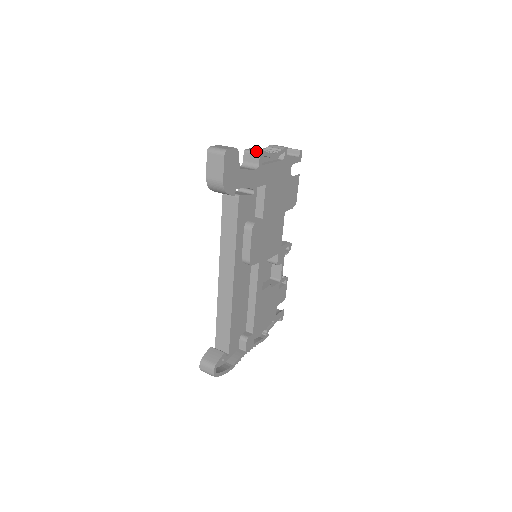
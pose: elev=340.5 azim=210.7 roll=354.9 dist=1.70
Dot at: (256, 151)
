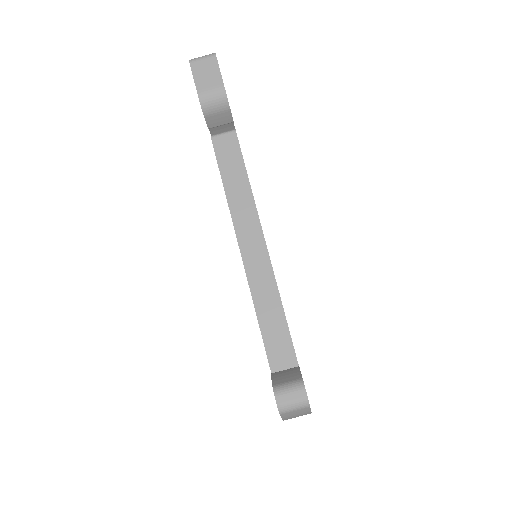
Dot at: occluded
